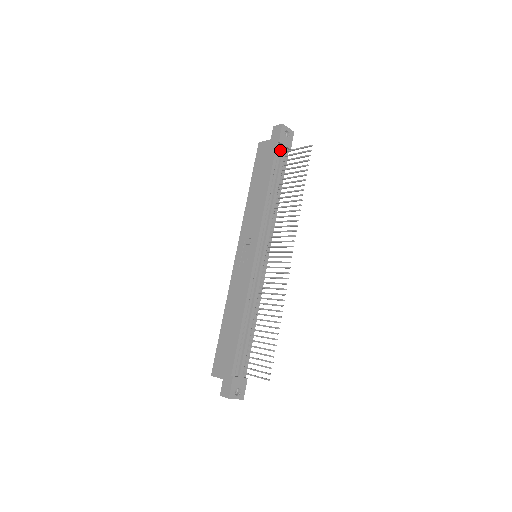
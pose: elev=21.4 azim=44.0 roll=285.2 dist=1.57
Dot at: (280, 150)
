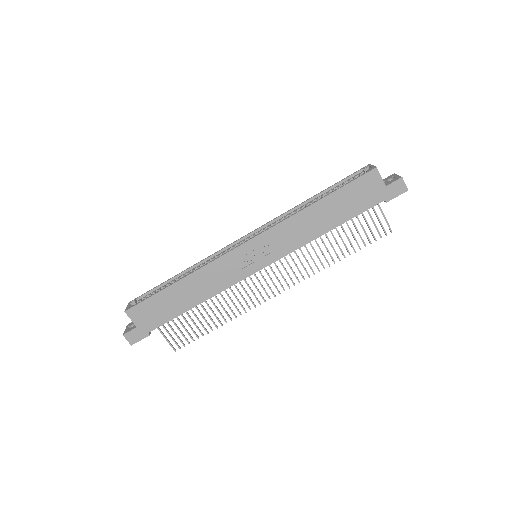
Dot at: occluded
